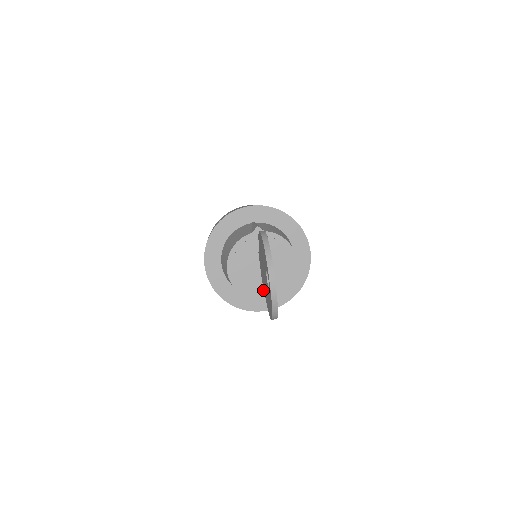
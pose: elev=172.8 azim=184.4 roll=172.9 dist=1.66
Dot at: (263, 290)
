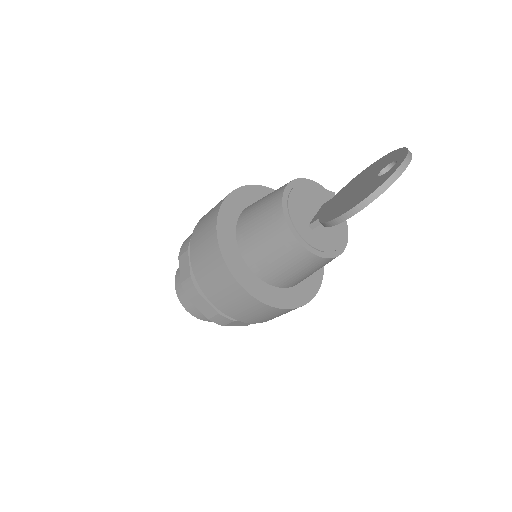
Dot at: (304, 231)
